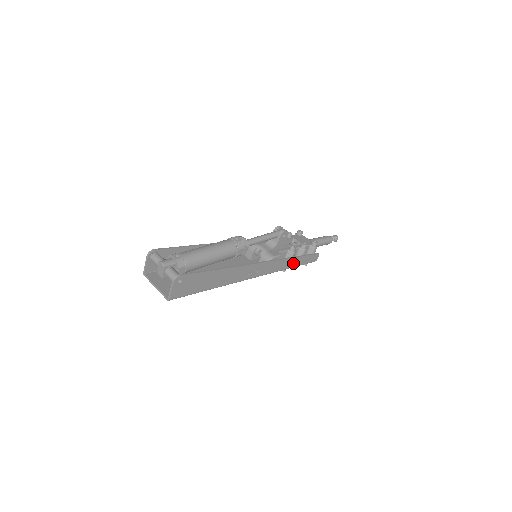
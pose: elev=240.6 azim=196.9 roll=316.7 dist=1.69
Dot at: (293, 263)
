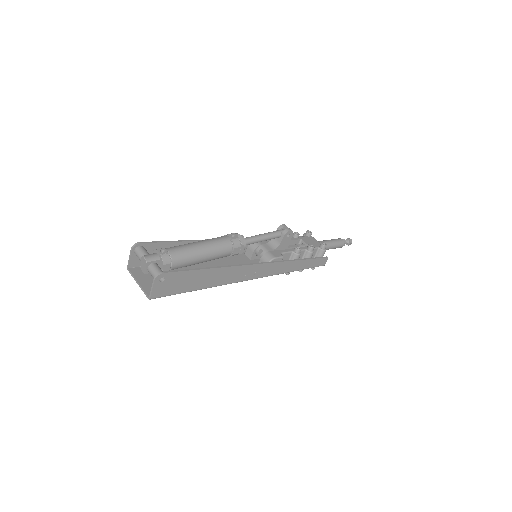
Dot at: (297, 266)
